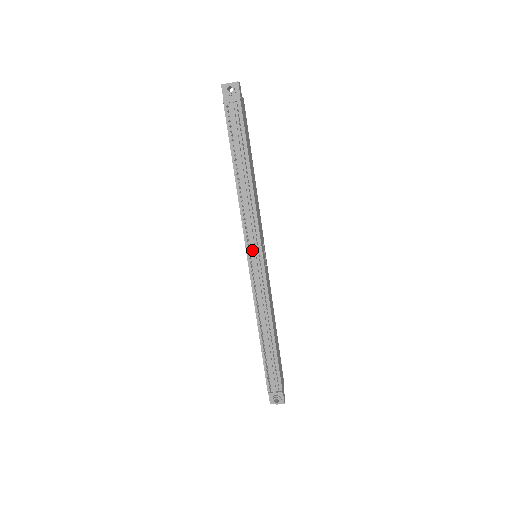
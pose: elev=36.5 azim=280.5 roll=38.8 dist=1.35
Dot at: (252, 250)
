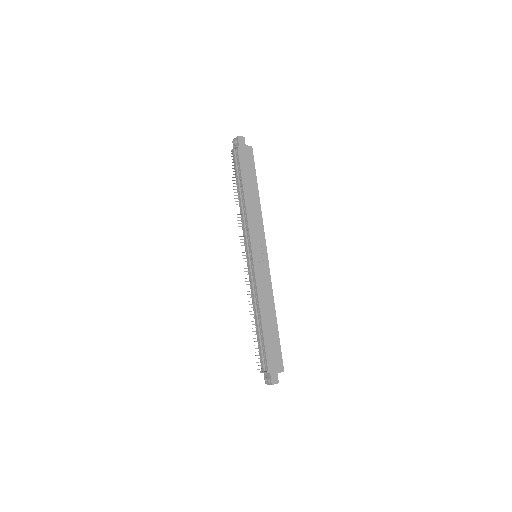
Dot at: (246, 249)
